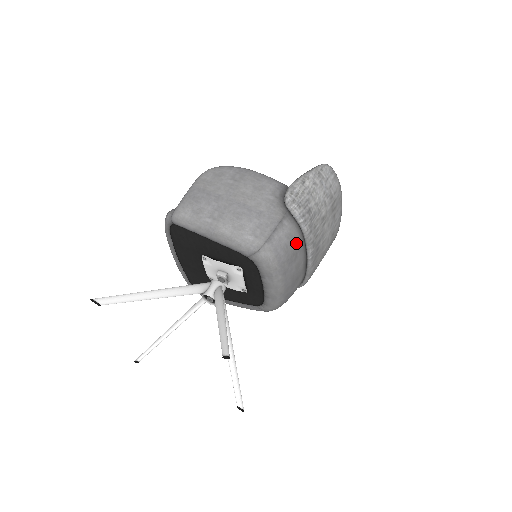
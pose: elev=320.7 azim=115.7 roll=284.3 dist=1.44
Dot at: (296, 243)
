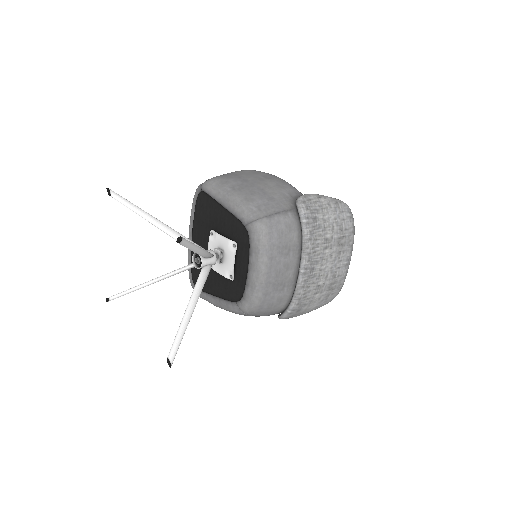
Dot at: (292, 239)
